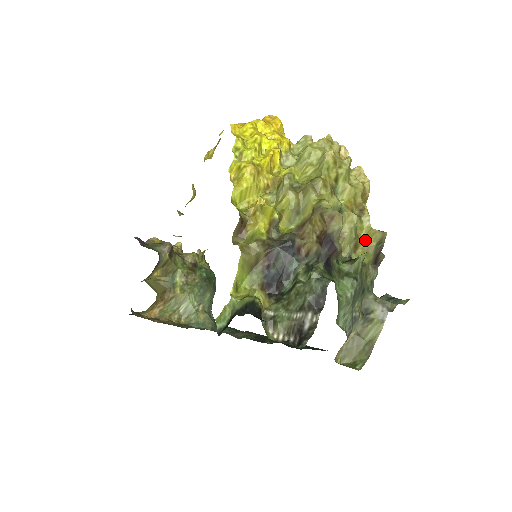
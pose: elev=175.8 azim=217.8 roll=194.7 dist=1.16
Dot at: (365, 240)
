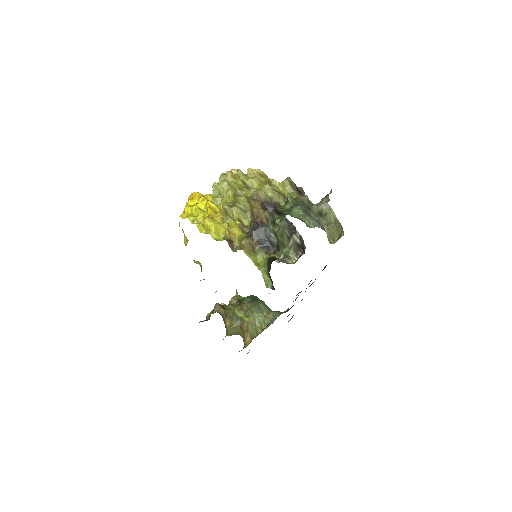
Dot at: (284, 190)
